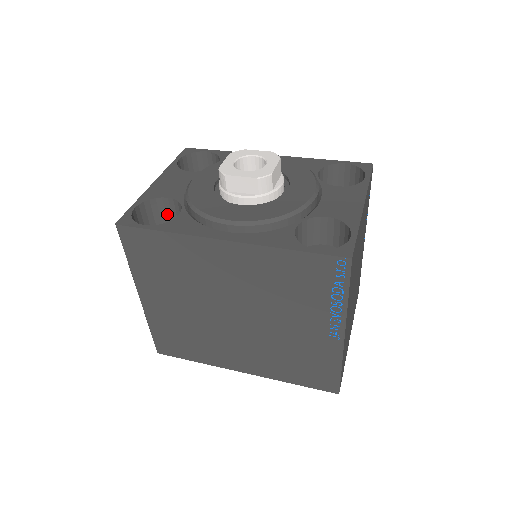
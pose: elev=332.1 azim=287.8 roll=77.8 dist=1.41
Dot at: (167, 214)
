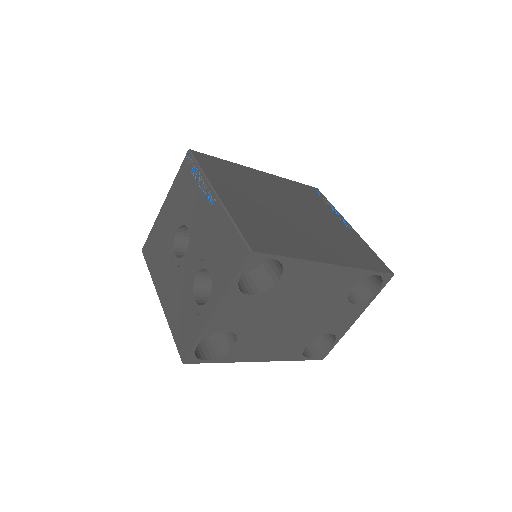
Dot at: occluded
